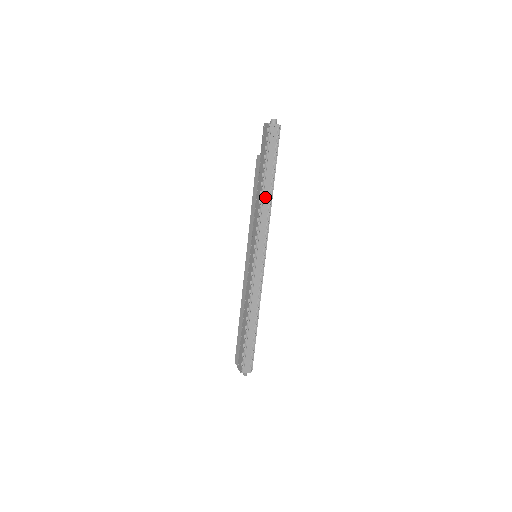
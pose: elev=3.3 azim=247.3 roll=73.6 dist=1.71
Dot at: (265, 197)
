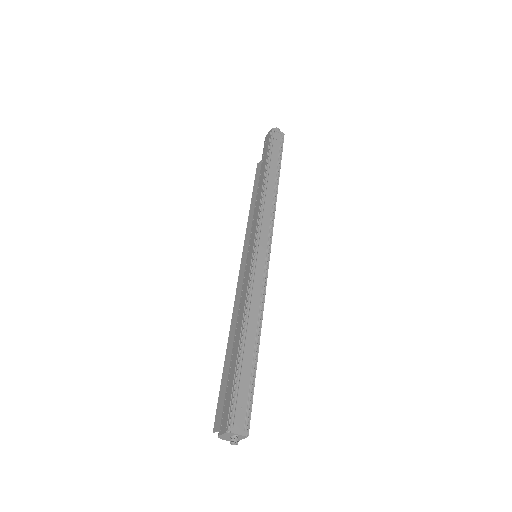
Dot at: (269, 186)
